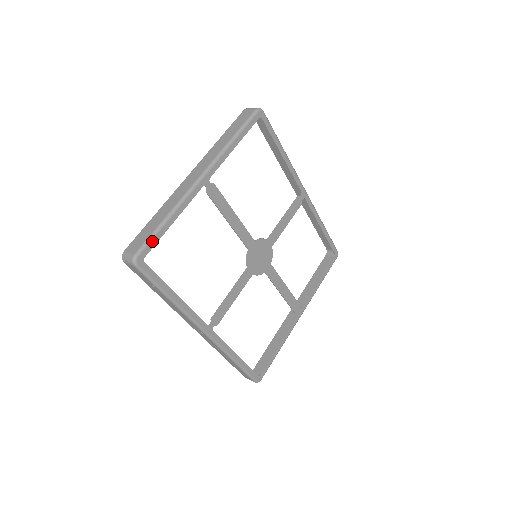
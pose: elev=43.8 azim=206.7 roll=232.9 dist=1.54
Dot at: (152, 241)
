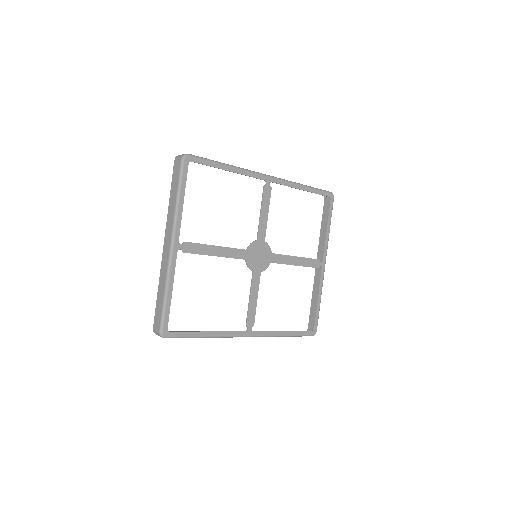
Dot at: (165, 315)
